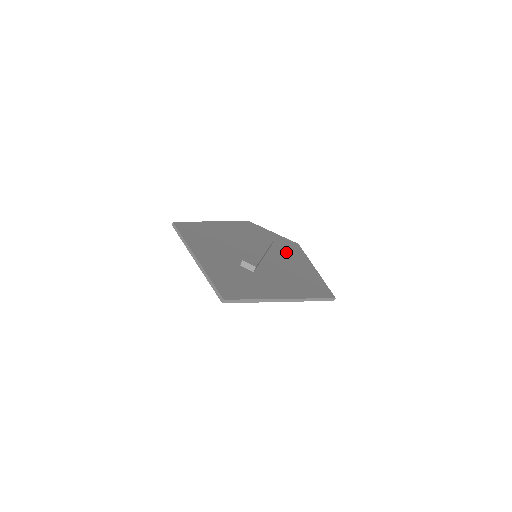
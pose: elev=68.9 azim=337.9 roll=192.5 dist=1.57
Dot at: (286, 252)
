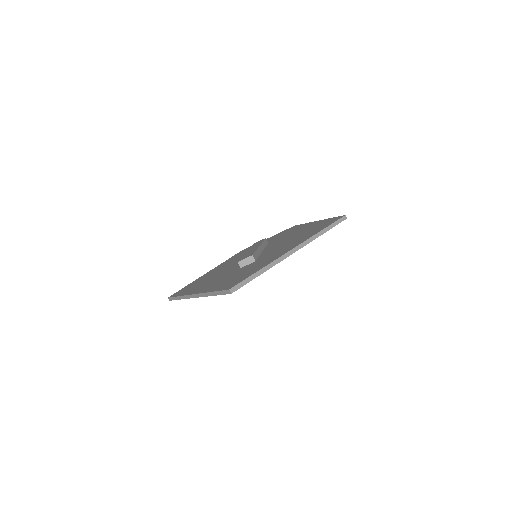
Dot at: (284, 235)
